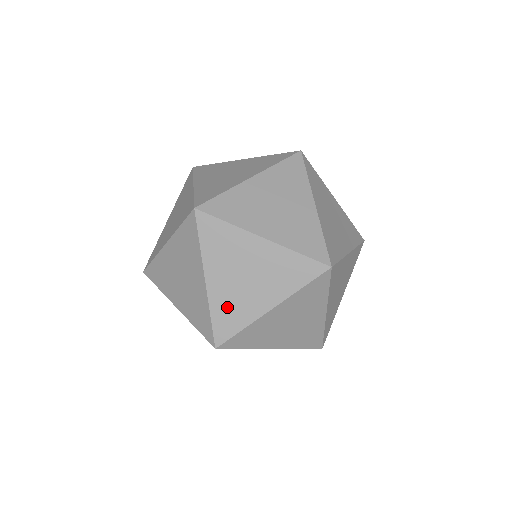
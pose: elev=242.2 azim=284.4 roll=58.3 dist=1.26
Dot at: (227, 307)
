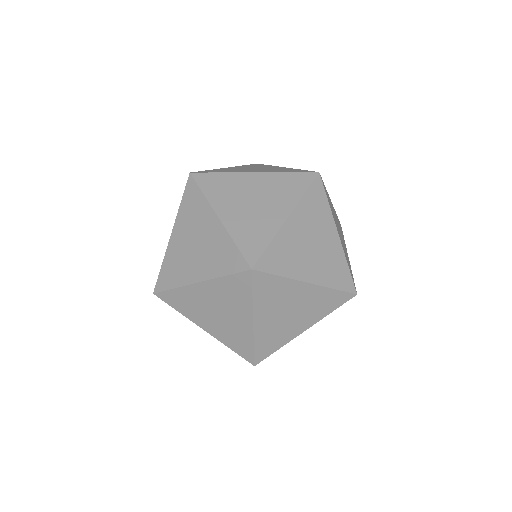
Dot at: (231, 338)
